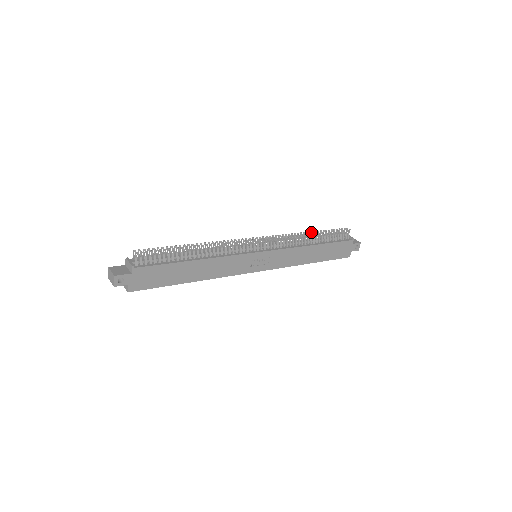
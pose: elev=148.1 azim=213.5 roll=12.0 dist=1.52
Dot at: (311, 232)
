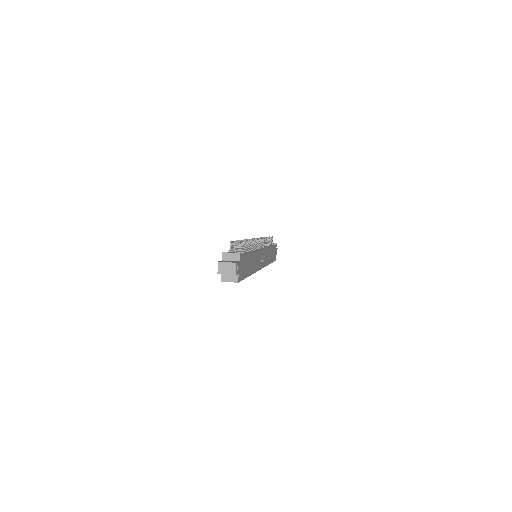
Dot at: occluded
